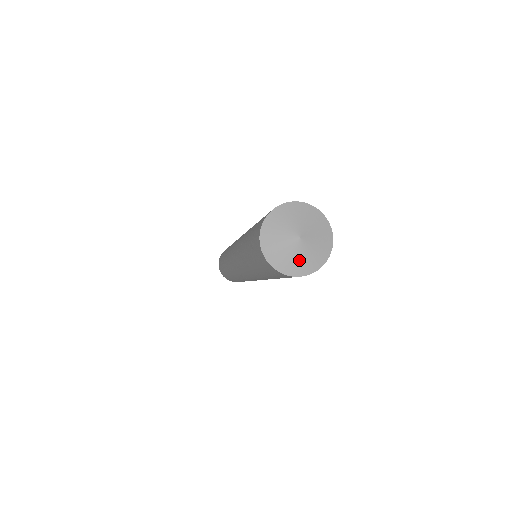
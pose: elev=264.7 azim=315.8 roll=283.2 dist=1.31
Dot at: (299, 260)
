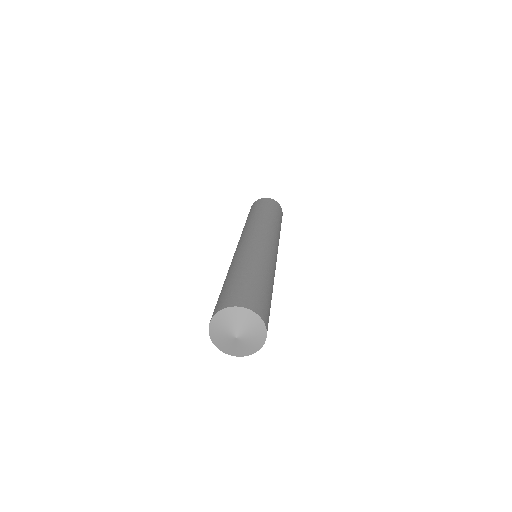
Dot at: (247, 347)
